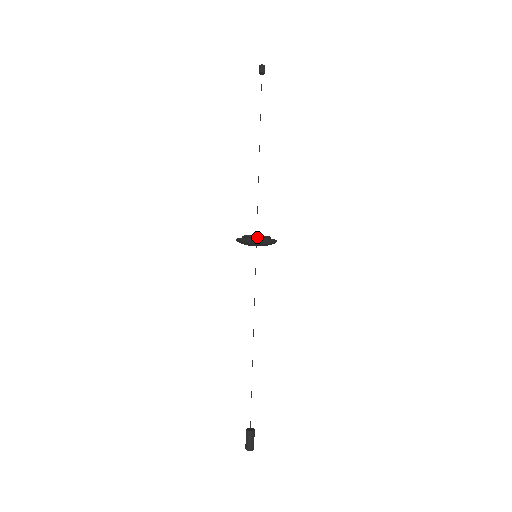
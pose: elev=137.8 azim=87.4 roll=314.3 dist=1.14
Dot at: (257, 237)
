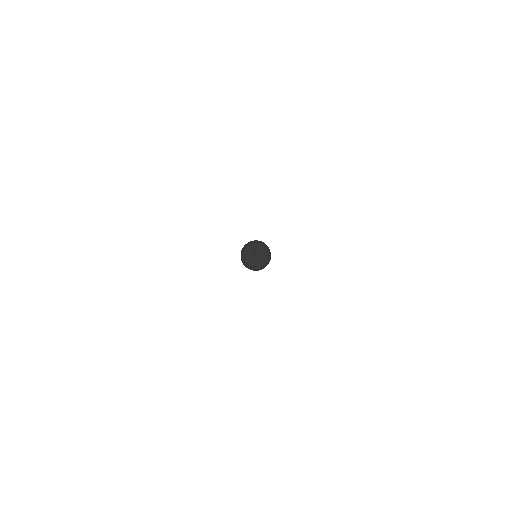
Dot at: (256, 254)
